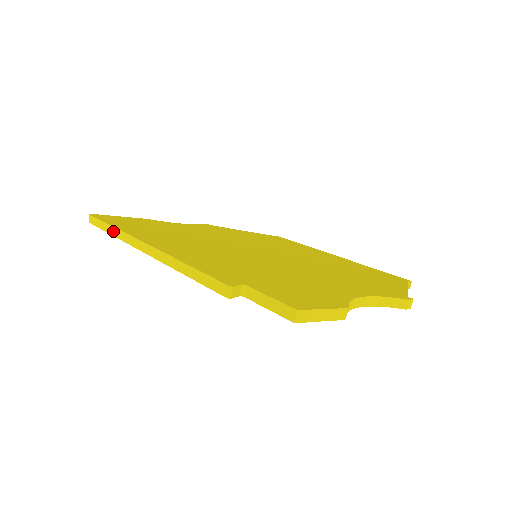
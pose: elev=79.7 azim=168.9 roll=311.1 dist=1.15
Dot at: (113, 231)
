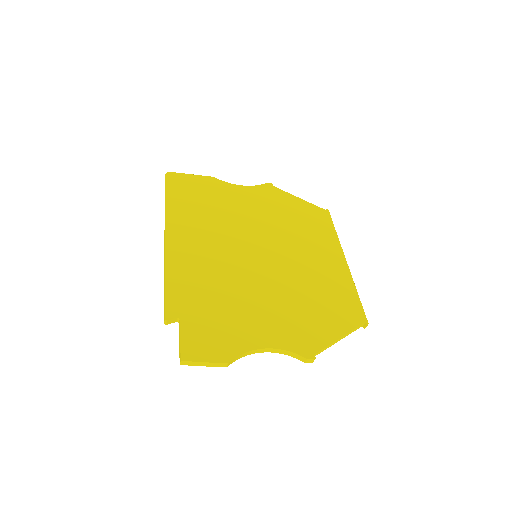
Dot at: (165, 205)
